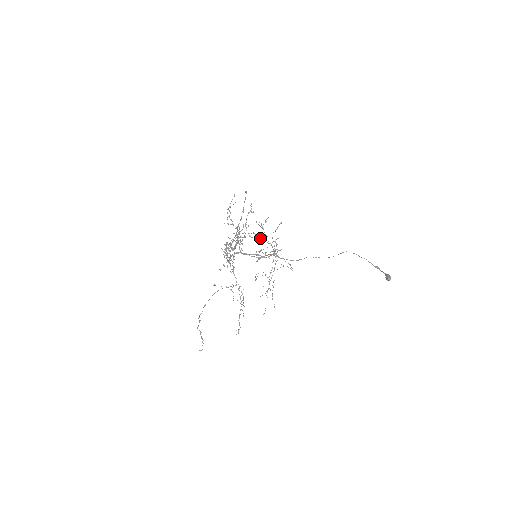
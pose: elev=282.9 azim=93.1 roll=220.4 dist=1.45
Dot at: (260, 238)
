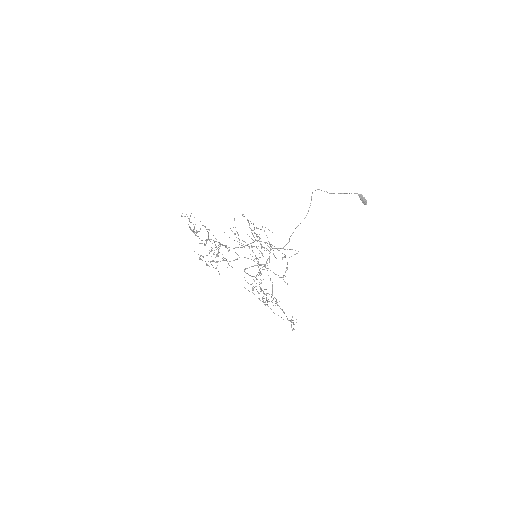
Dot at: occluded
